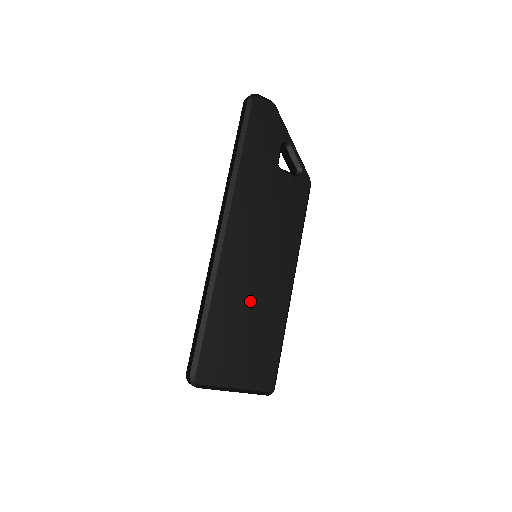
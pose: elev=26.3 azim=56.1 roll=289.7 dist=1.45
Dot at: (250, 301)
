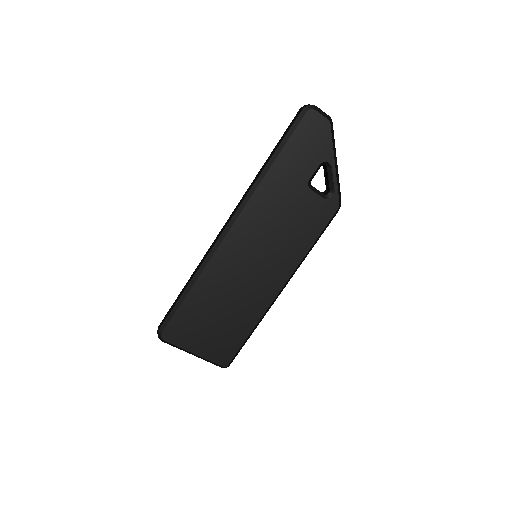
Dot at: (232, 293)
